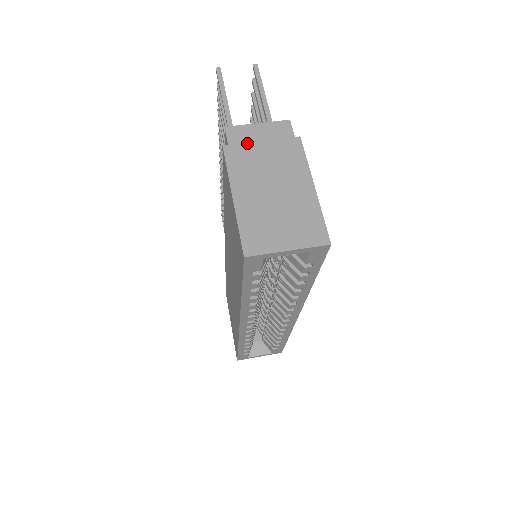
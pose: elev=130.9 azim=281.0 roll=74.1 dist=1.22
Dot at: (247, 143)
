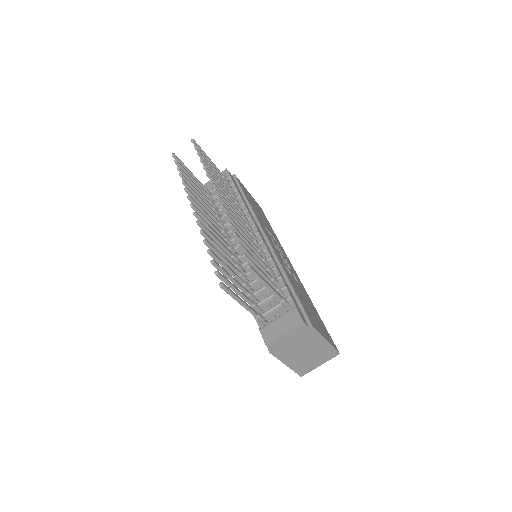
Dot at: (283, 345)
